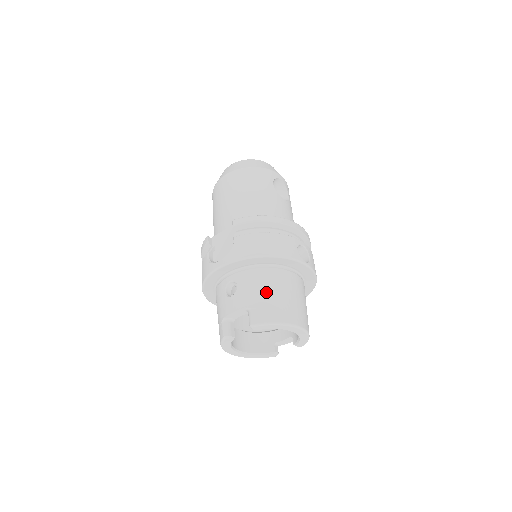
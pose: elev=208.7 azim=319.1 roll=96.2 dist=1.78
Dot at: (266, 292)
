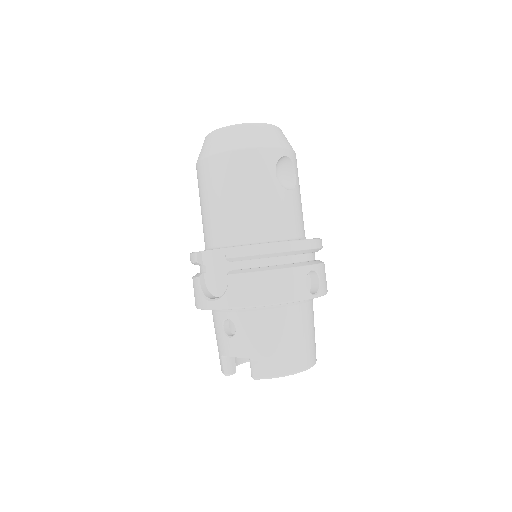
Dot at: (269, 341)
